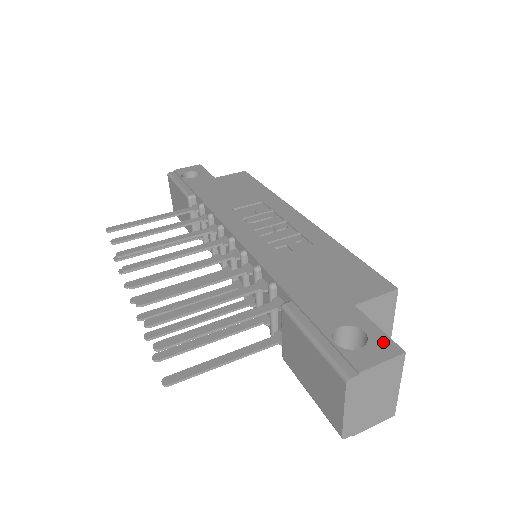
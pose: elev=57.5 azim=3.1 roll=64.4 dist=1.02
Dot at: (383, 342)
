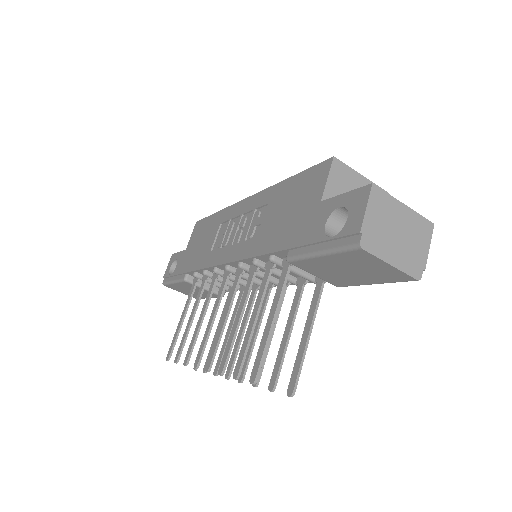
Dot at: (355, 197)
